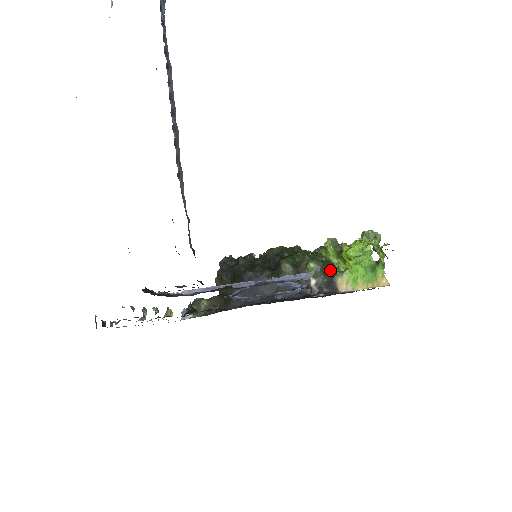
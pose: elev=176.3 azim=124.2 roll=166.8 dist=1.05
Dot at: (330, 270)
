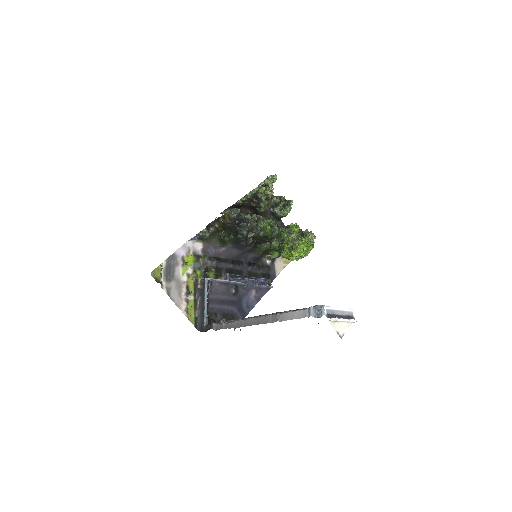
Dot at: occluded
